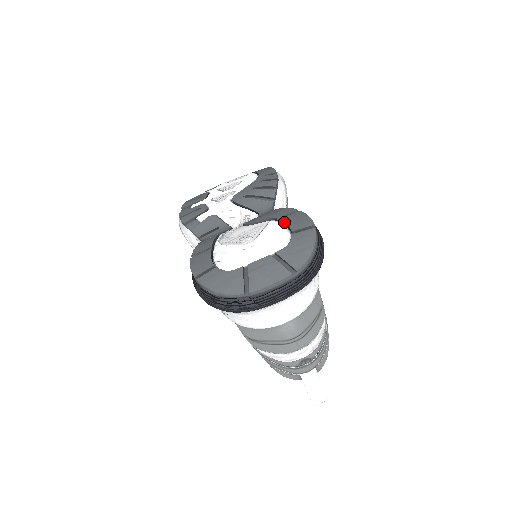
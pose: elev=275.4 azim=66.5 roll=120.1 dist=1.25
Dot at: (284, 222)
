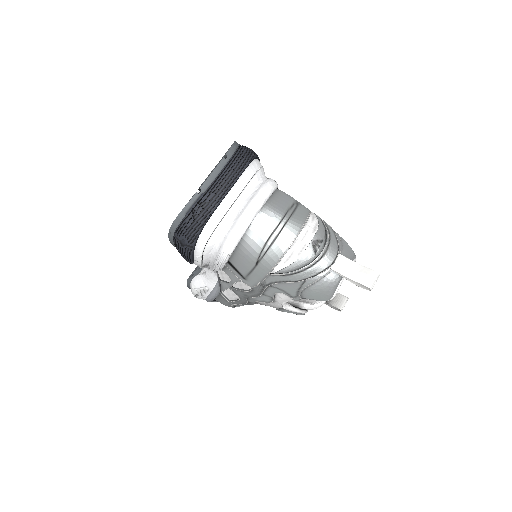
Dot at: occluded
